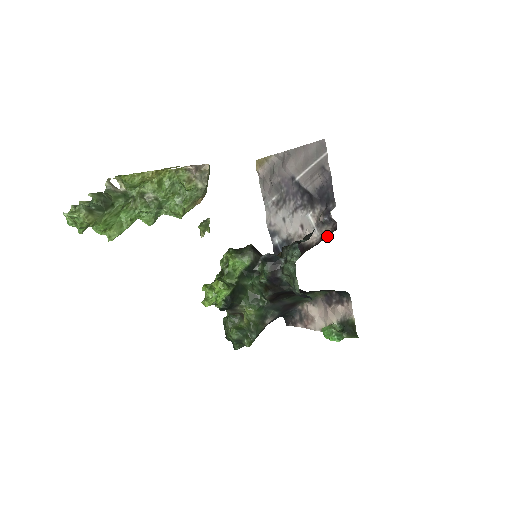
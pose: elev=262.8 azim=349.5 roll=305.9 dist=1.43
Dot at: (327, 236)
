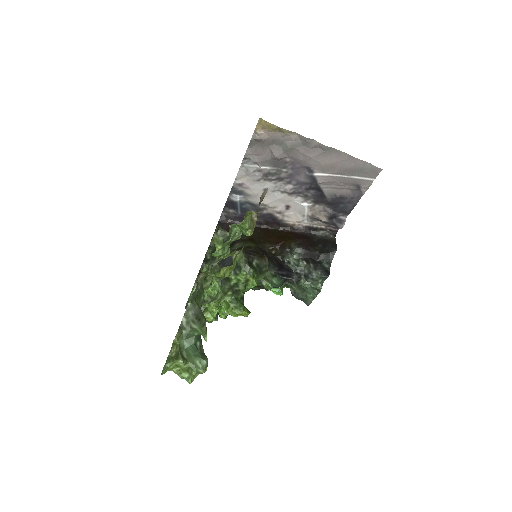
Dot at: (318, 231)
